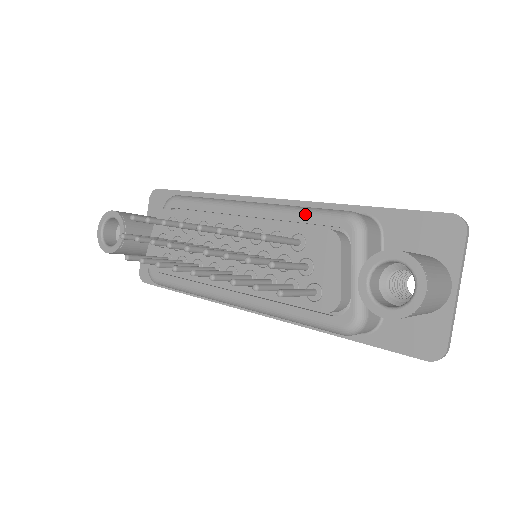
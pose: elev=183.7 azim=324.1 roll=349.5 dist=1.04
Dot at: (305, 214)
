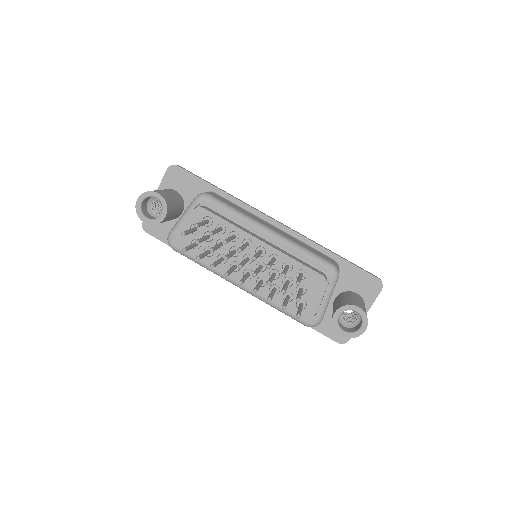
Dot at: (307, 256)
